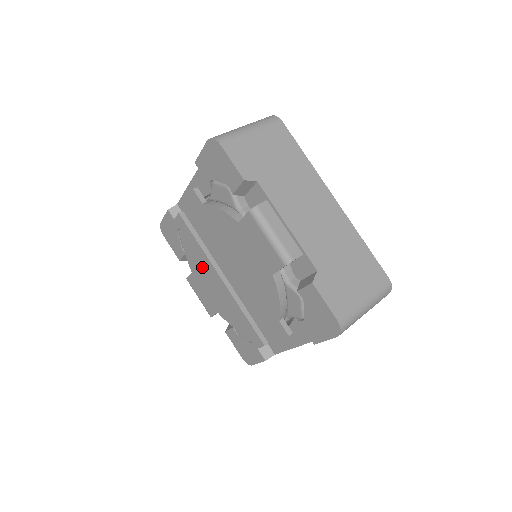
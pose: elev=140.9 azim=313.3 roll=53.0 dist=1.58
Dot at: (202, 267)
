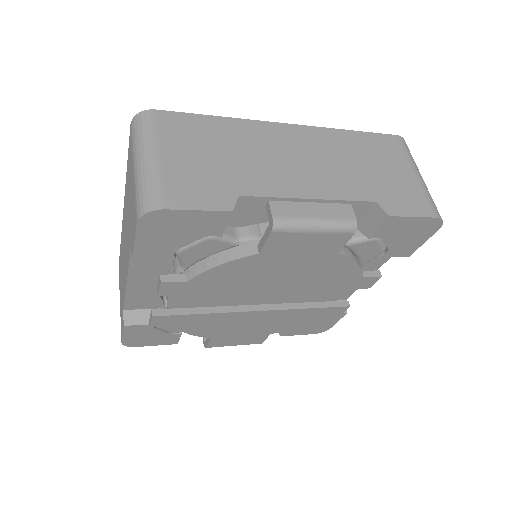
Dot at: (224, 324)
